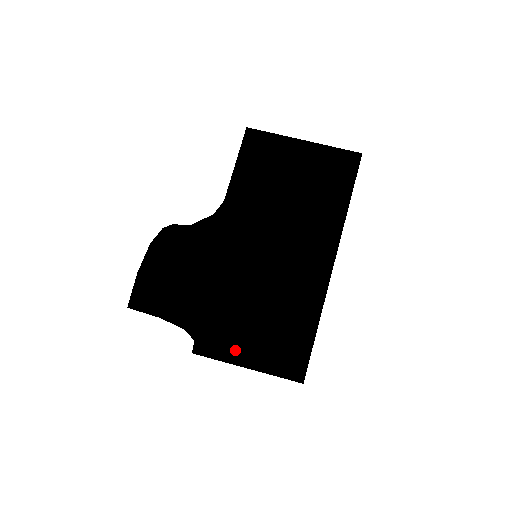
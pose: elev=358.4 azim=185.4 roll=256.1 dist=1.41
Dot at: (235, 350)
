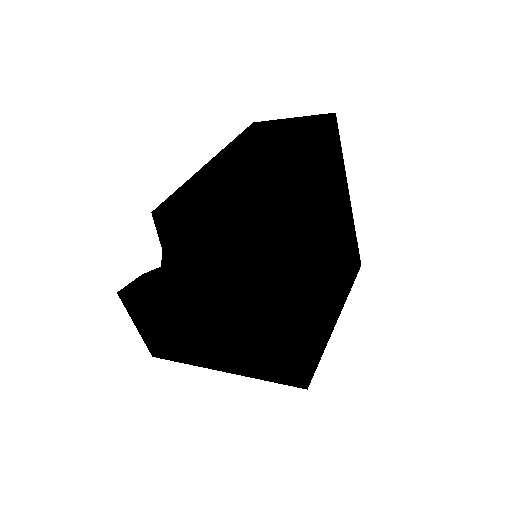
Dot at: (193, 204)
